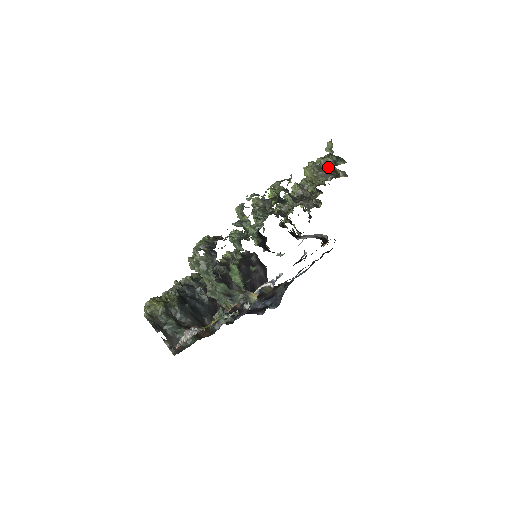
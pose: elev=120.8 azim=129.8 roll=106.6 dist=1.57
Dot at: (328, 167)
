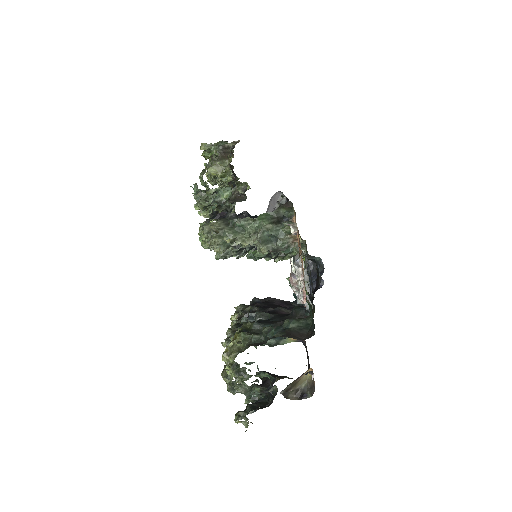
Dot at: (221, 149)
